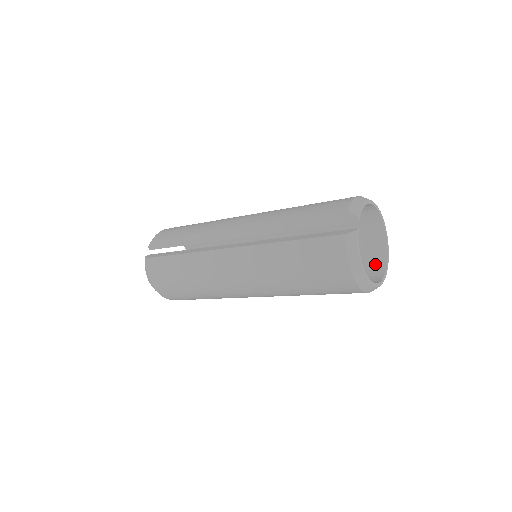
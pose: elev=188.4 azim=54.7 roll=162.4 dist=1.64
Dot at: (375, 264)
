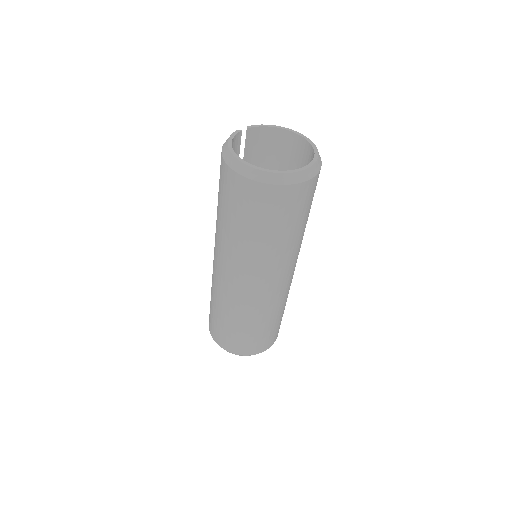
Dot at: occluded
